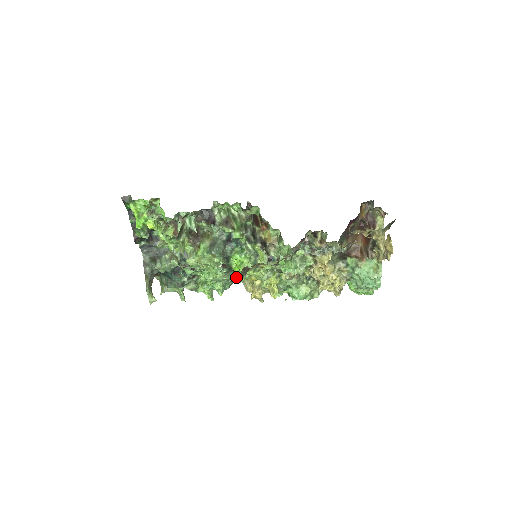
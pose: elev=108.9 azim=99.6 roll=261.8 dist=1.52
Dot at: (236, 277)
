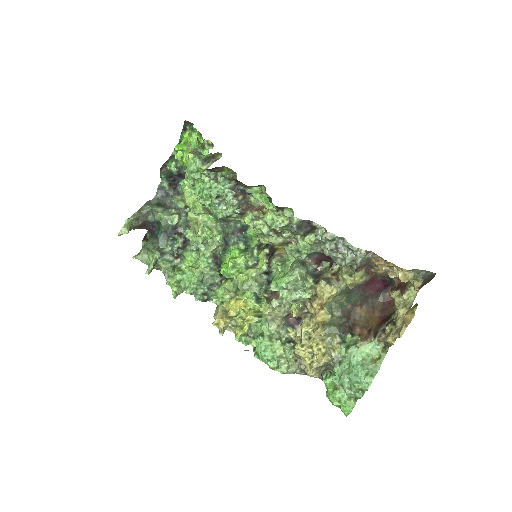
Dot at: (231, 197)
